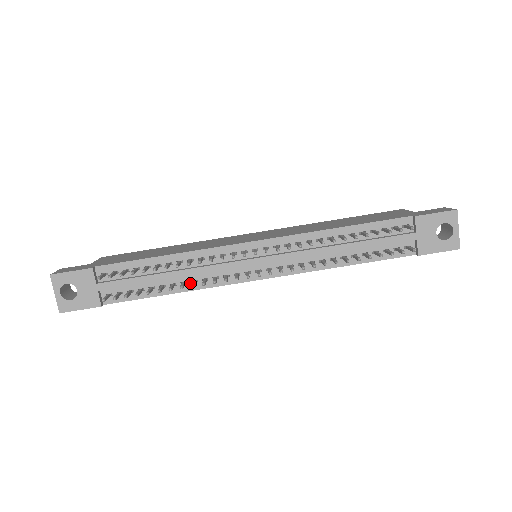
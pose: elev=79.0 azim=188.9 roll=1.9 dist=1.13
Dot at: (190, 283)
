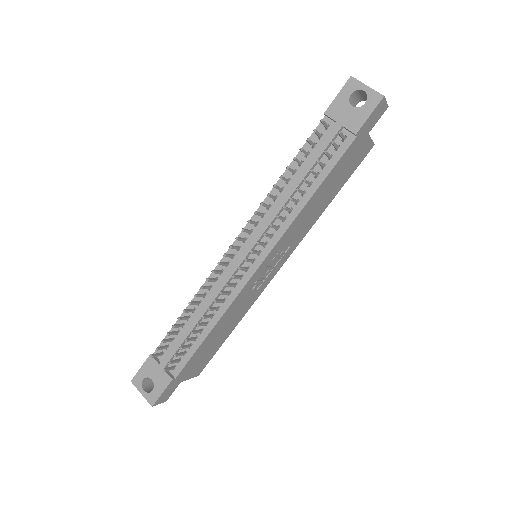
Dot at: (216, 312)
